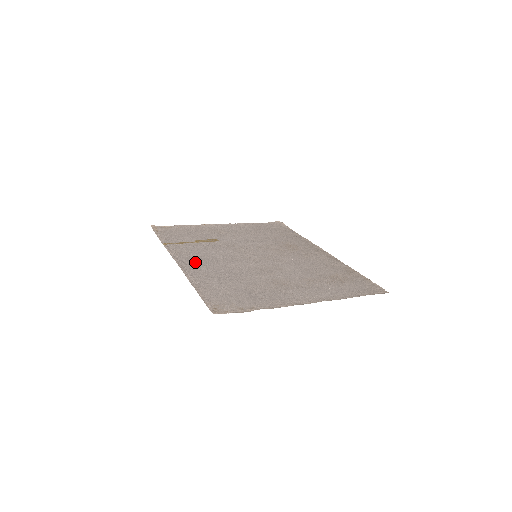
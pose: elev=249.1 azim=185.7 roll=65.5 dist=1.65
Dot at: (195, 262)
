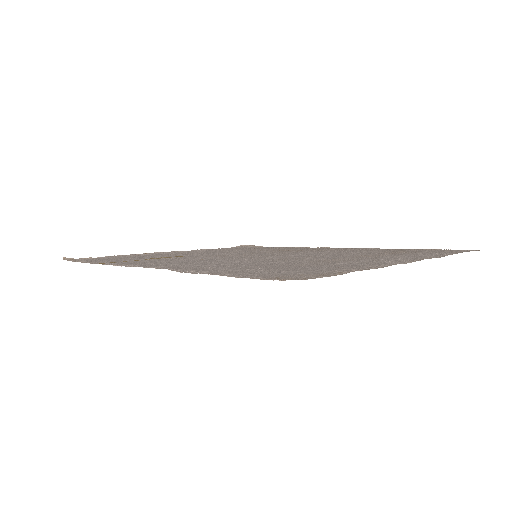
Dot at: (171, 265)
